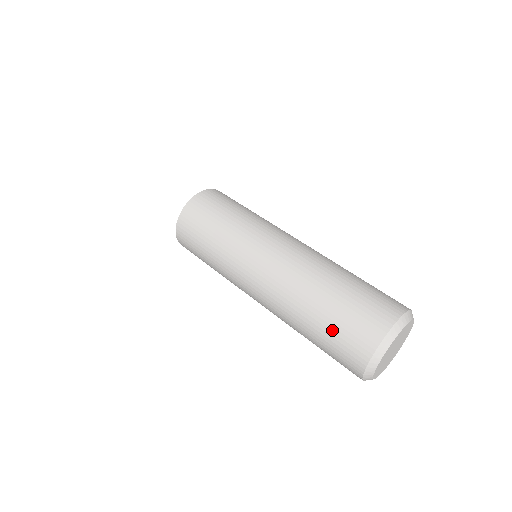
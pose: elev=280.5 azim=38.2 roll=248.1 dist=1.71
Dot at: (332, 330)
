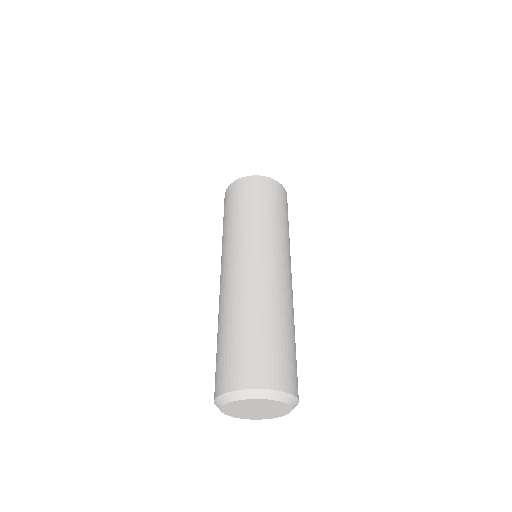
Dot at: (232, 347)
